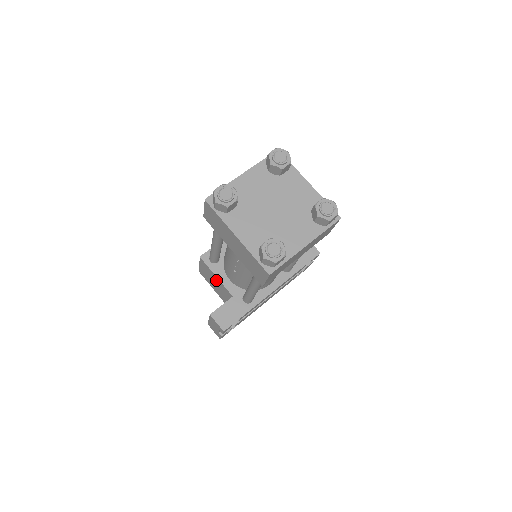
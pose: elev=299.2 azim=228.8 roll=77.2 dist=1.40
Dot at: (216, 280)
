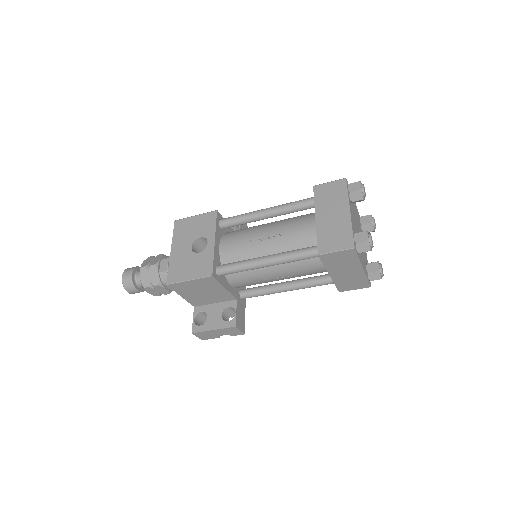
Dot at: (216, 291)
